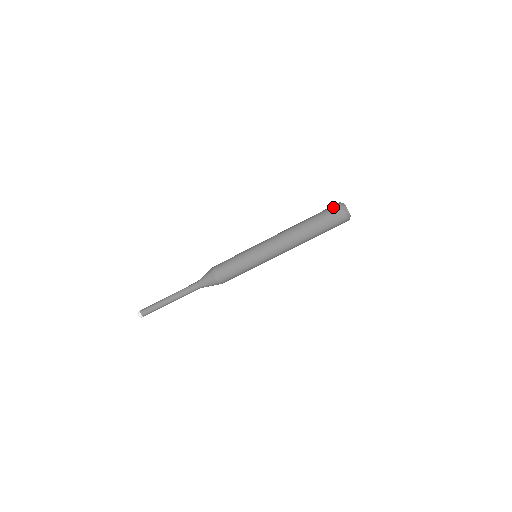
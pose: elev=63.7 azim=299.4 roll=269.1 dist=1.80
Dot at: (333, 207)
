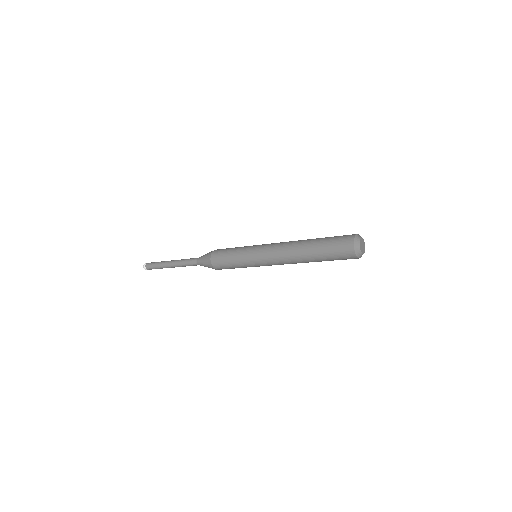
Dot at: (344, 247)
